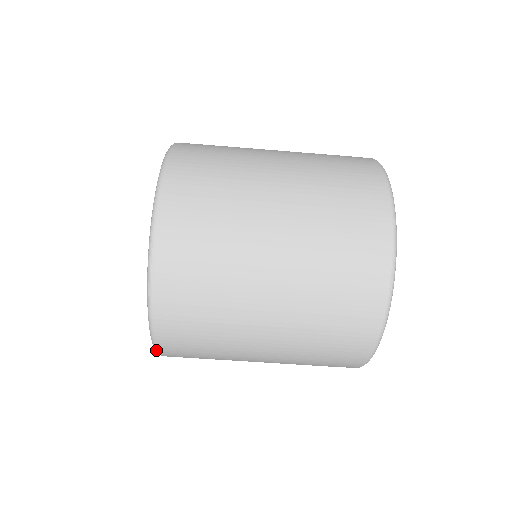
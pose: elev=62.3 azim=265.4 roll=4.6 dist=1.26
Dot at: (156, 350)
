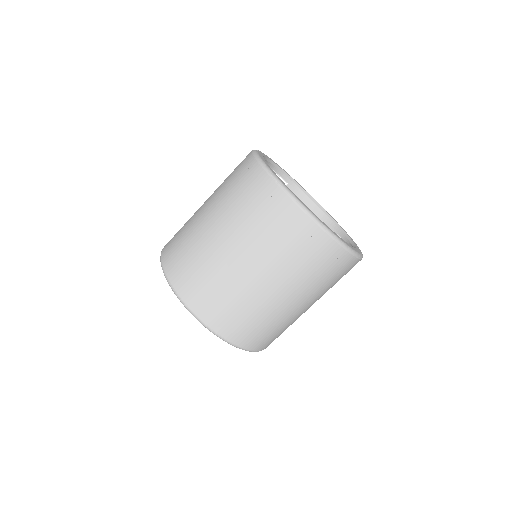
Dot at: (226, 341)
